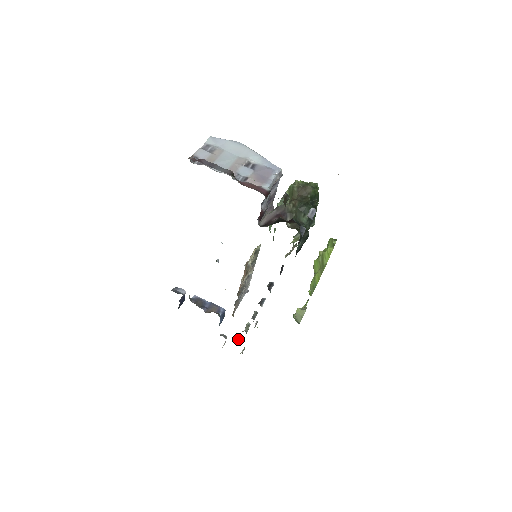
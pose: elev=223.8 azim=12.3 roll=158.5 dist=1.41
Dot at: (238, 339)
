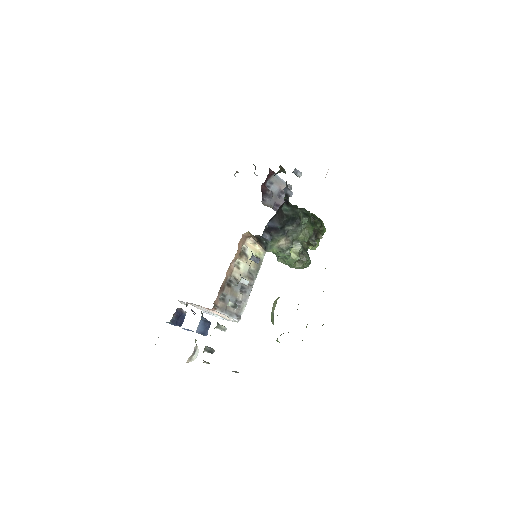
Dot at: occluded
